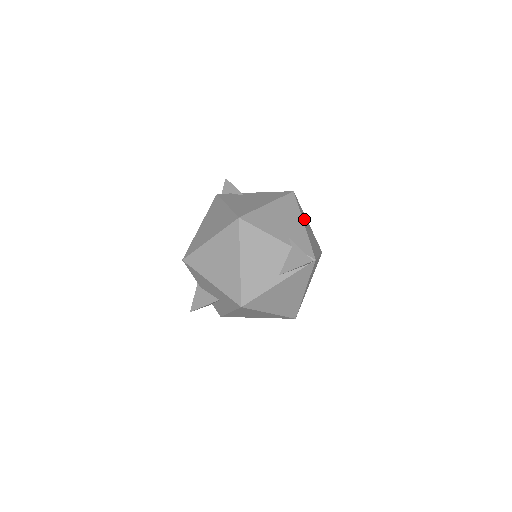
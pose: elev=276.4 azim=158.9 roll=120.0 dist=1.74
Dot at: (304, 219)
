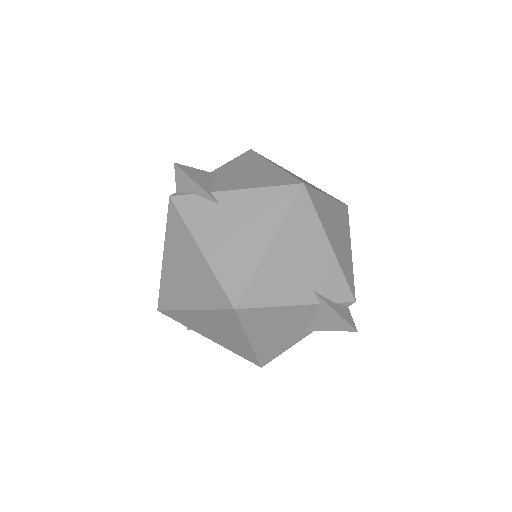
Dot at: (326, 219)
